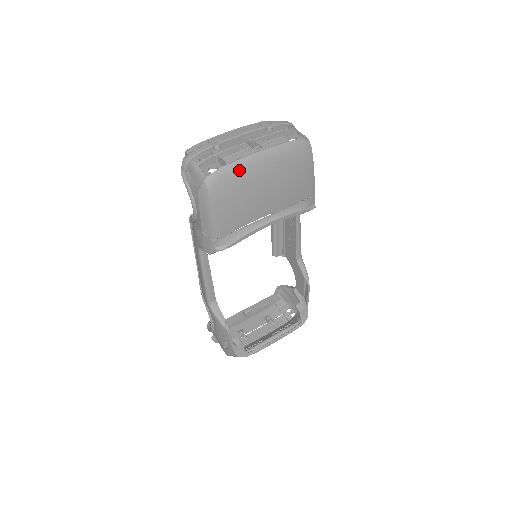
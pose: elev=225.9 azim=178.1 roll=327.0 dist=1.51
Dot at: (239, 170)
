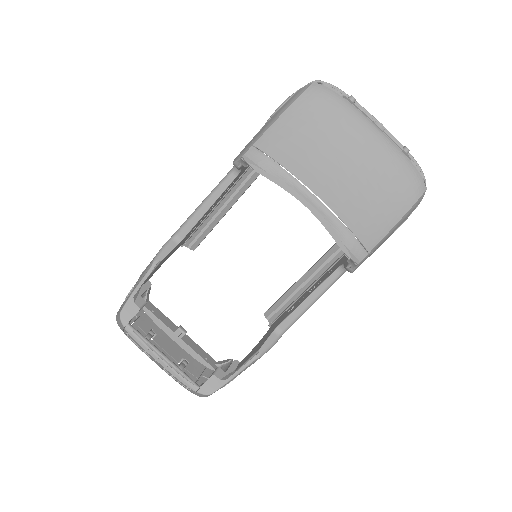
Dot at: (345, 112)
